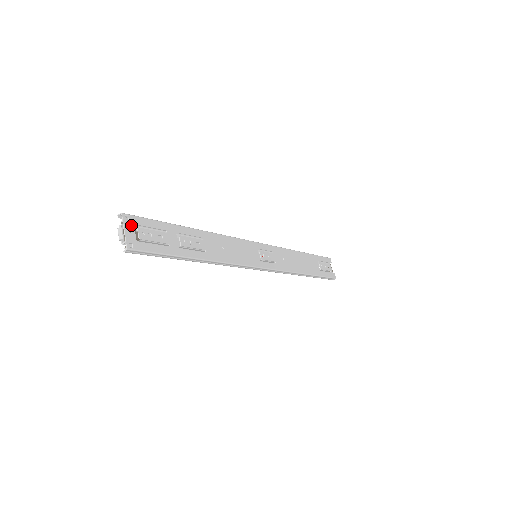
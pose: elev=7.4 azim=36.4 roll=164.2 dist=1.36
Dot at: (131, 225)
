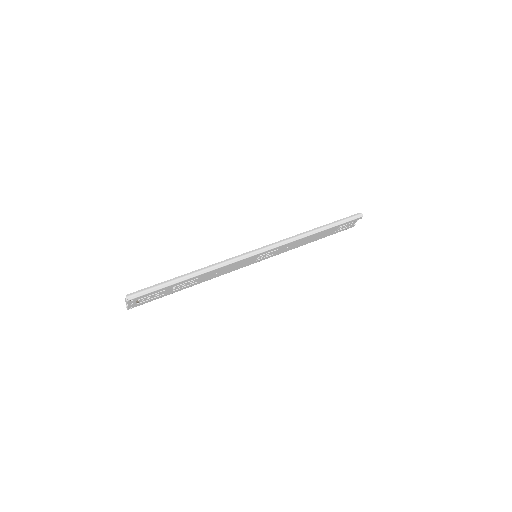
Dot at: (134, 301)
